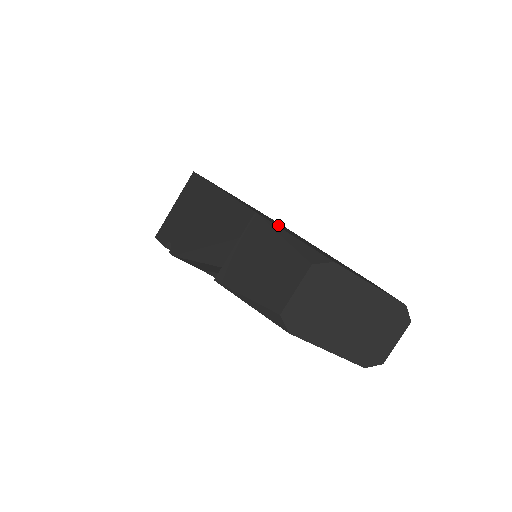
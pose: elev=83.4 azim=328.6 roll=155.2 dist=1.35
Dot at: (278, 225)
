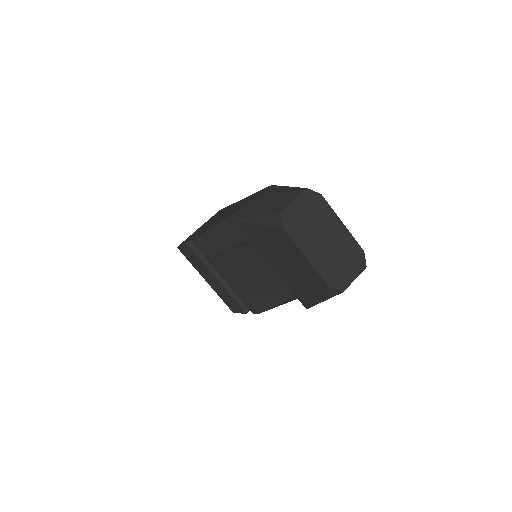
Dot at: occluded
